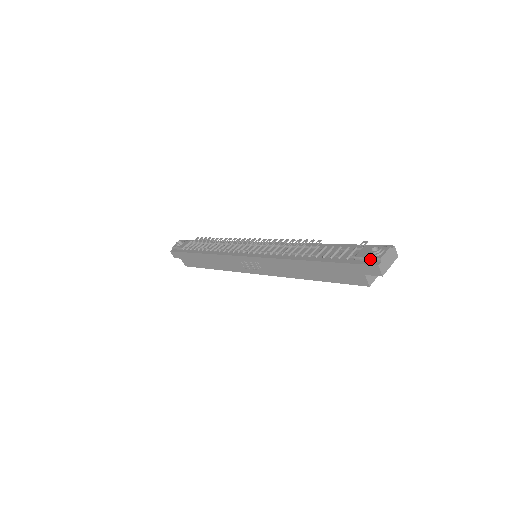
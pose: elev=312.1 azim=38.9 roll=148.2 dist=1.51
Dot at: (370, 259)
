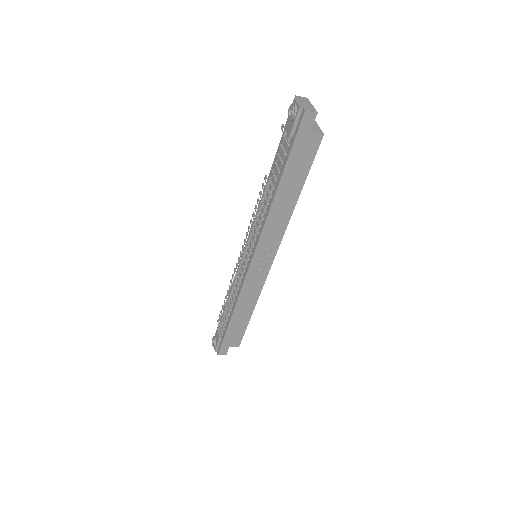
Dot at: (297, 119)
